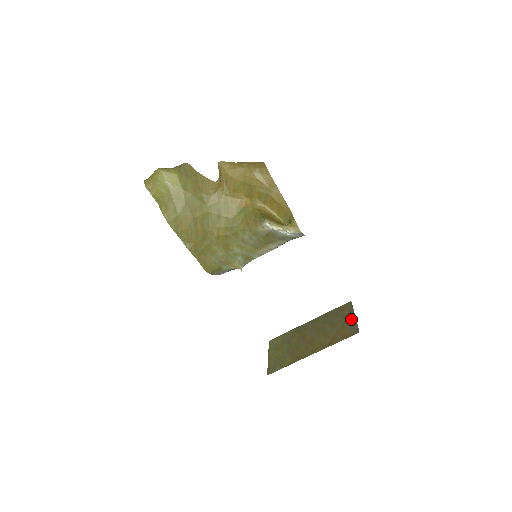
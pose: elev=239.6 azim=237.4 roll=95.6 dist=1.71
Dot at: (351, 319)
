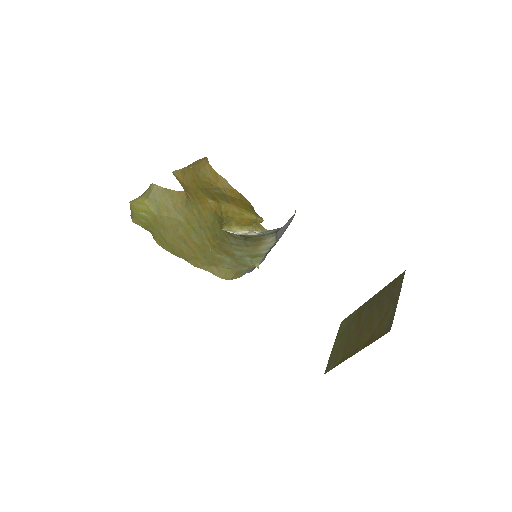
Dot at: (393, 305)
